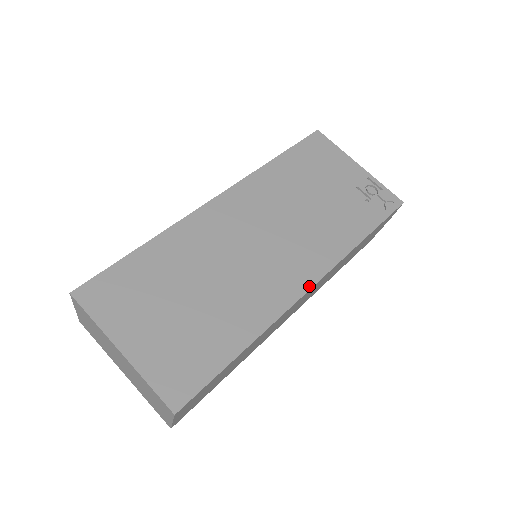
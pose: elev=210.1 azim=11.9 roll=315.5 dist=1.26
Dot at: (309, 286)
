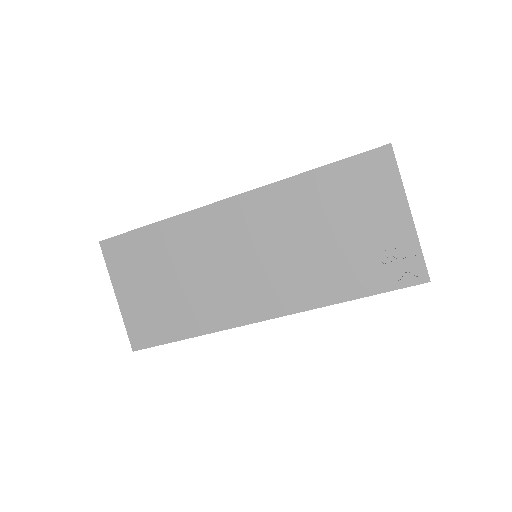
Dot at: (264, 318)
